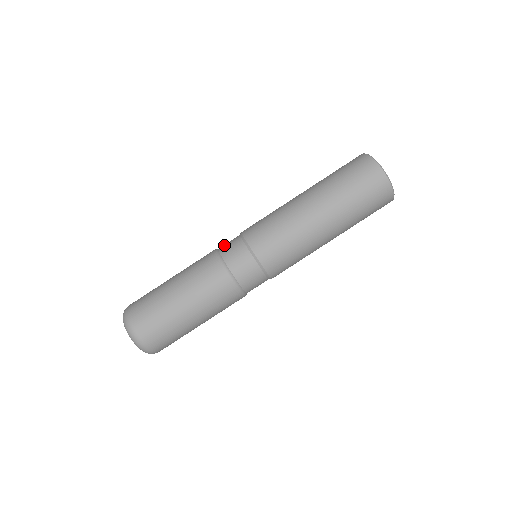
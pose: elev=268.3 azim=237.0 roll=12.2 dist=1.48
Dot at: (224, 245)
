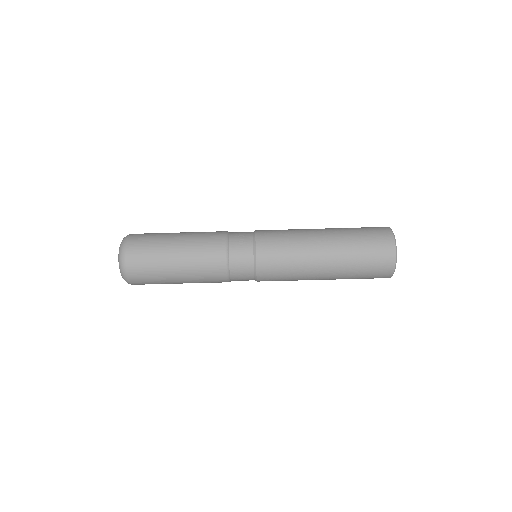
Dot at: (236, 248)
